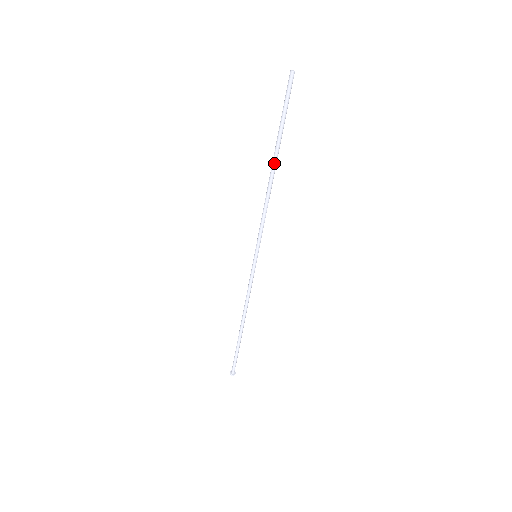
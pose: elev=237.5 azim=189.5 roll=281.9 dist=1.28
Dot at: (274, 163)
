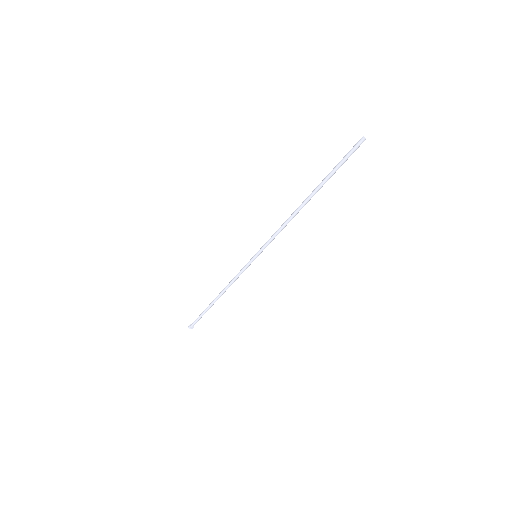
Dot at: (309, 198)
